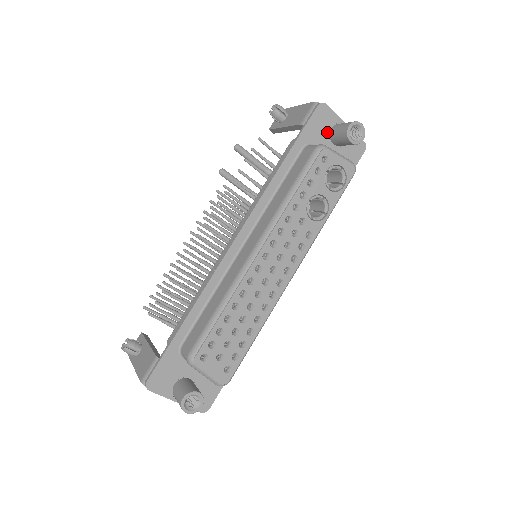
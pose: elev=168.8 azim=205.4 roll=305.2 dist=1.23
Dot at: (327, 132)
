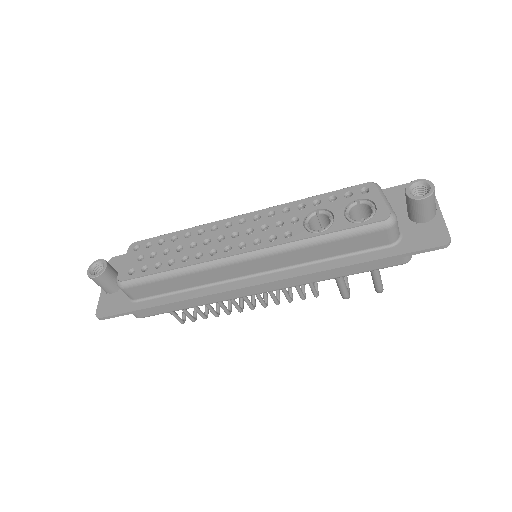
Dot at: occluded
